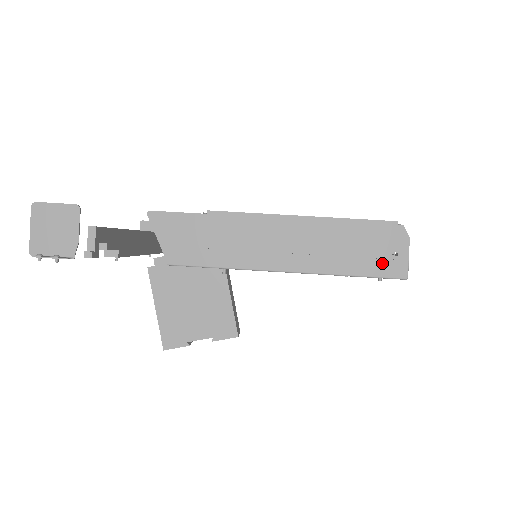
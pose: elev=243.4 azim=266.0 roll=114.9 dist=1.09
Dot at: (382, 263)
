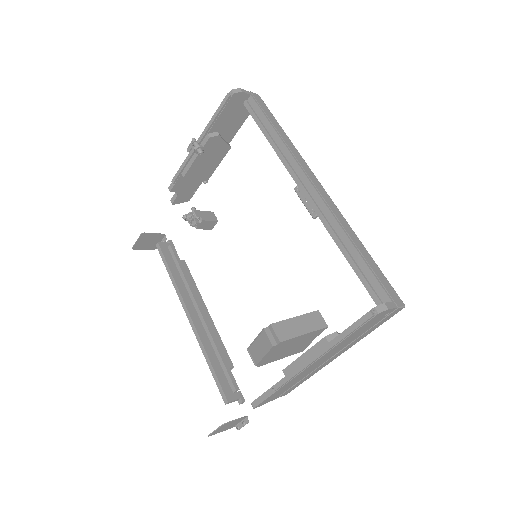
Dot at: (384, 320)
